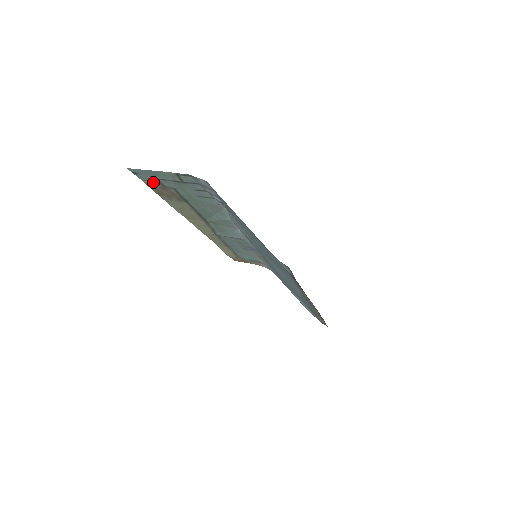
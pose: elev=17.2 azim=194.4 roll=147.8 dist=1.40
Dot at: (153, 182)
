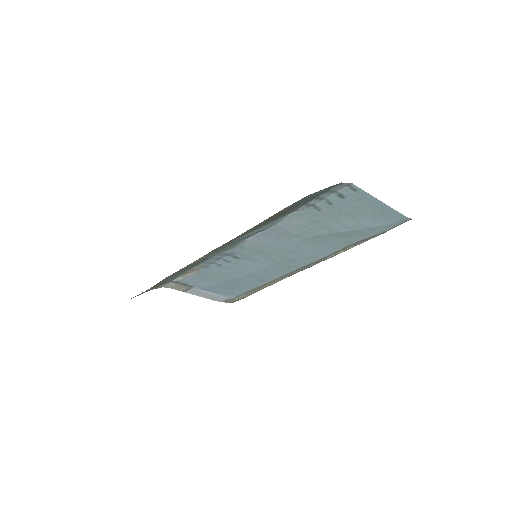
Dot at: (290, 206)
